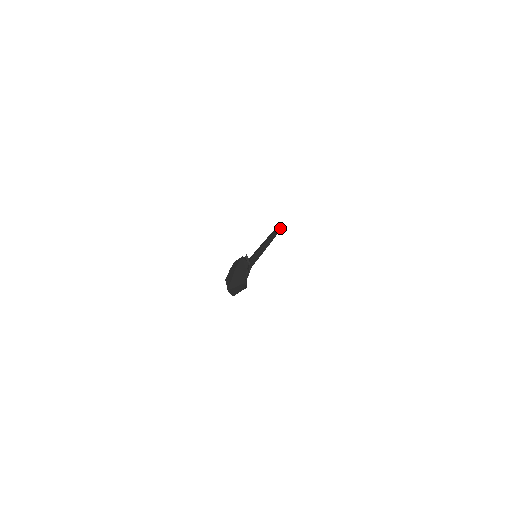
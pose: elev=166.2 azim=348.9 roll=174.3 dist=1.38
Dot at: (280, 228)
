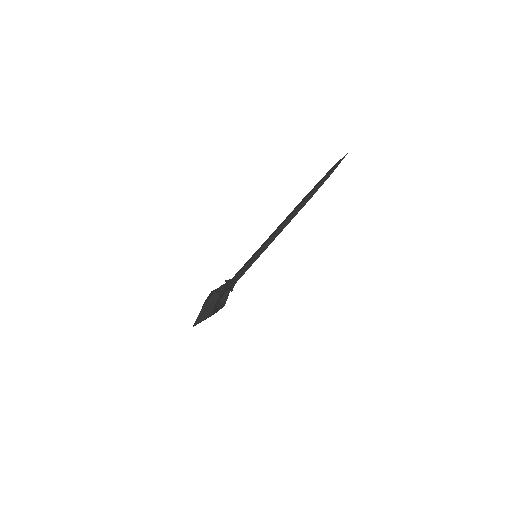
Dot at: (331, 173)
